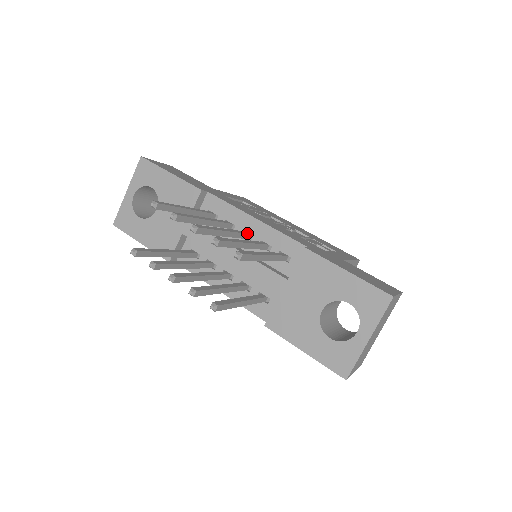
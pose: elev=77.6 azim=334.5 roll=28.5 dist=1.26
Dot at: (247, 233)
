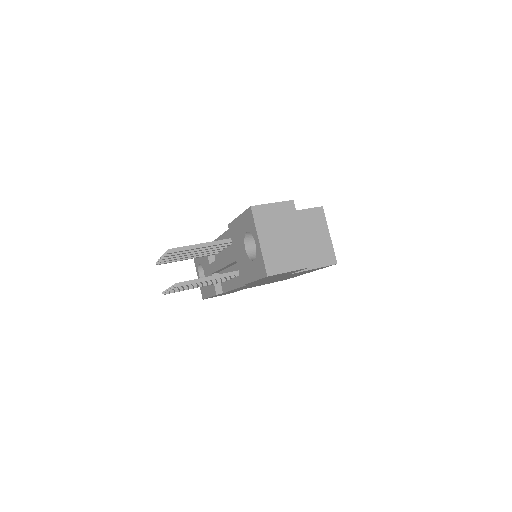
Dot at: occluded
